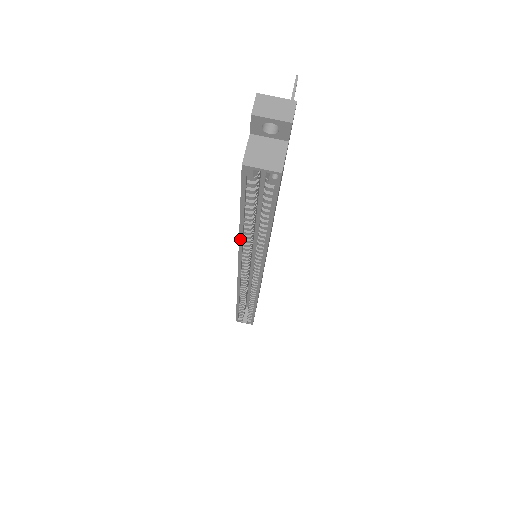
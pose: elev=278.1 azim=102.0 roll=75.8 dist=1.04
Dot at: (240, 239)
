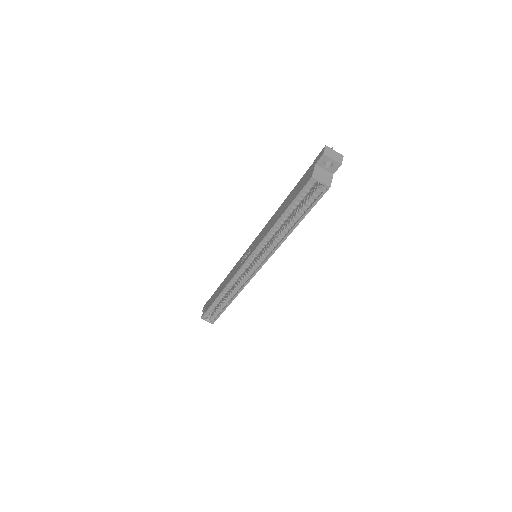
Dot at: (270, 231)
